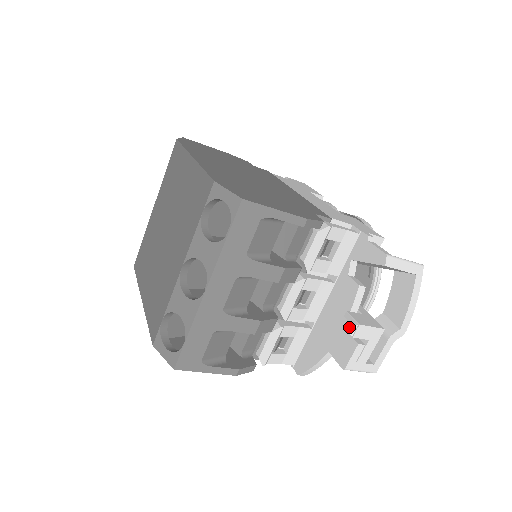
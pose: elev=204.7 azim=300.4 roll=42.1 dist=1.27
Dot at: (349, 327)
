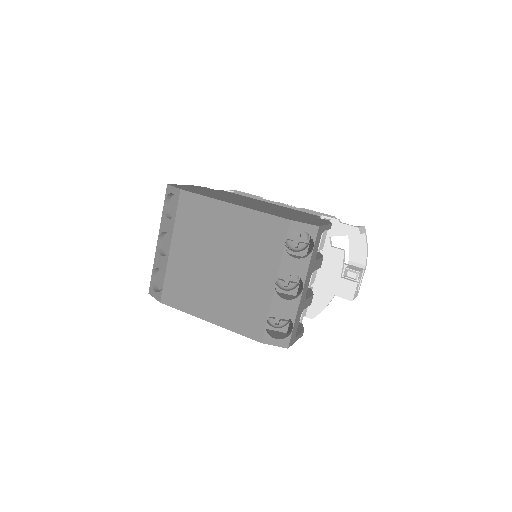
Dot at: (355, 276)
